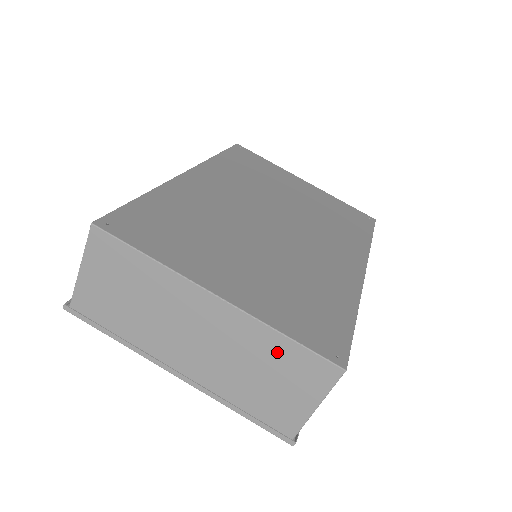
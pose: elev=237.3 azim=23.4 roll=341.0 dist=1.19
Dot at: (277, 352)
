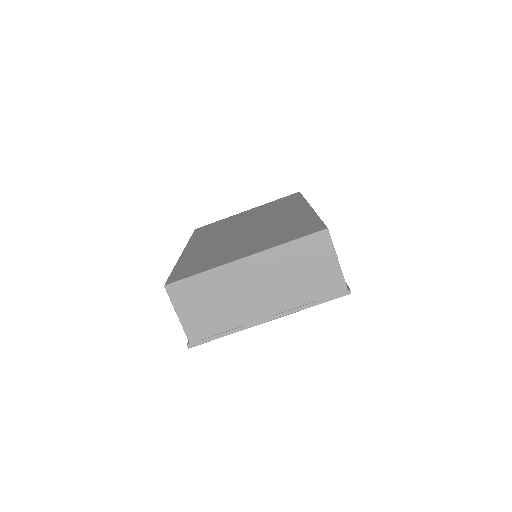
Dot at: (294, 254)
